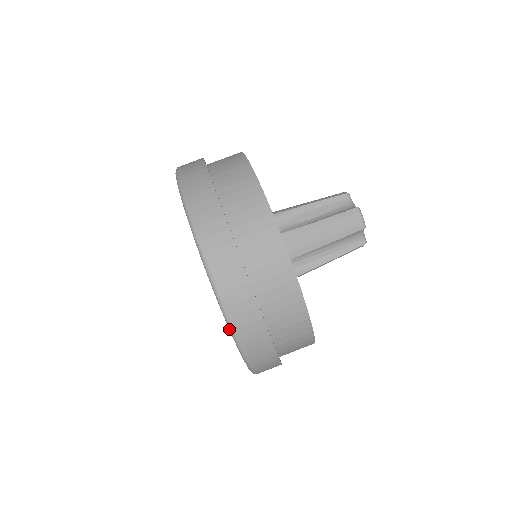
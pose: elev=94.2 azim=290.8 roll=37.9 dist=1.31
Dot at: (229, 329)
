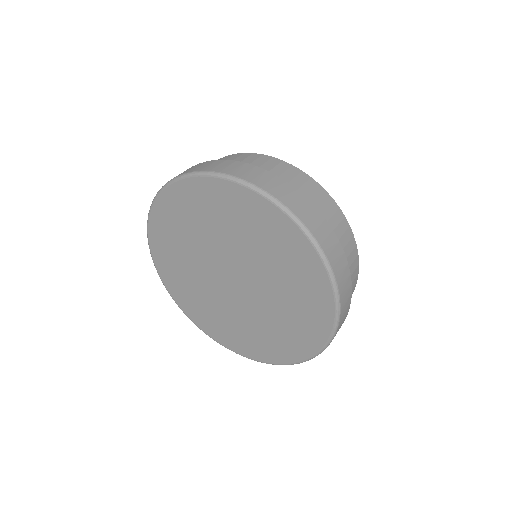
Dot at: (332, 282)
